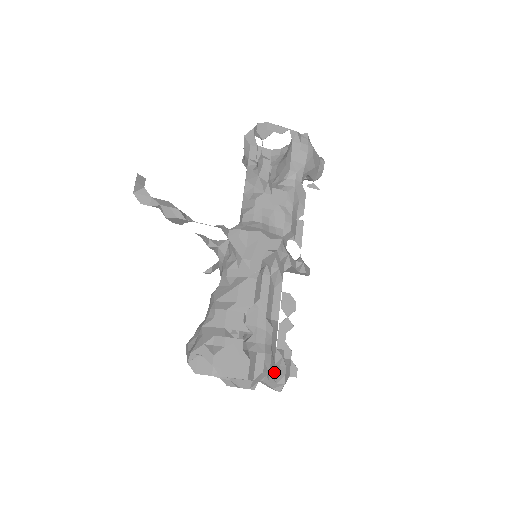
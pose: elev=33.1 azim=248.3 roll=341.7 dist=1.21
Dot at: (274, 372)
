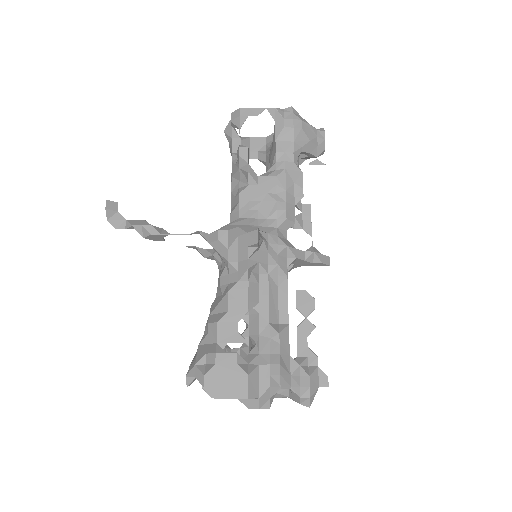
Dot at: (291, 385)
